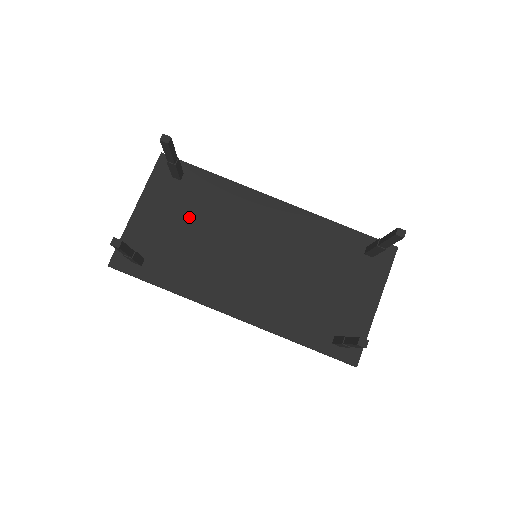
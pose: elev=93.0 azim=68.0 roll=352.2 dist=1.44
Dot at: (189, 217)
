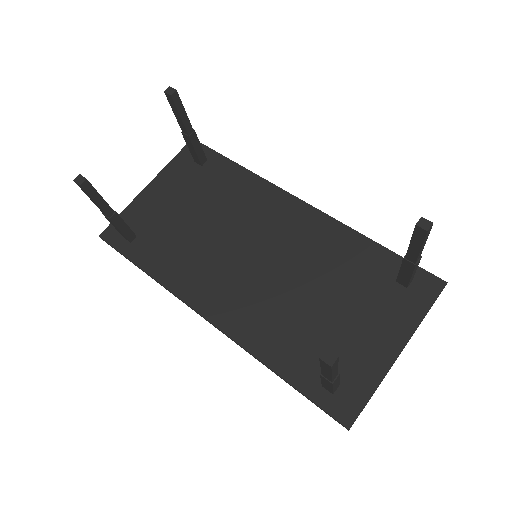
Dot at: (197, 203)
